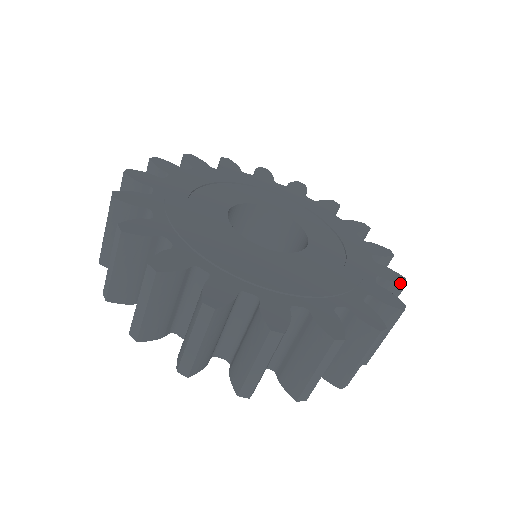
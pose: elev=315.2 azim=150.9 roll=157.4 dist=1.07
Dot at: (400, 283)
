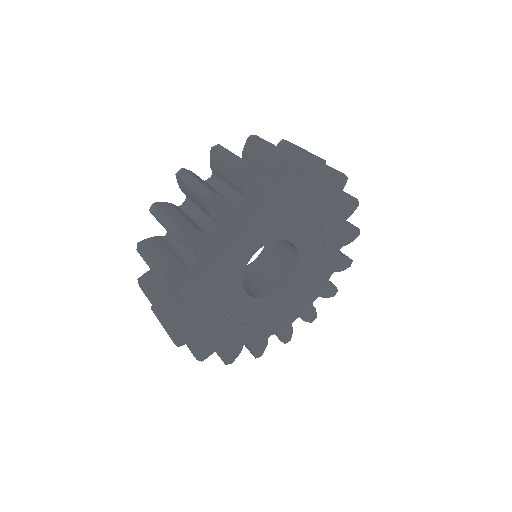
Dot at: occluded
